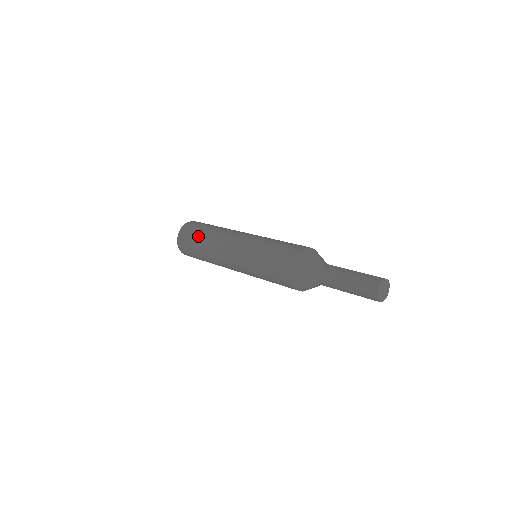
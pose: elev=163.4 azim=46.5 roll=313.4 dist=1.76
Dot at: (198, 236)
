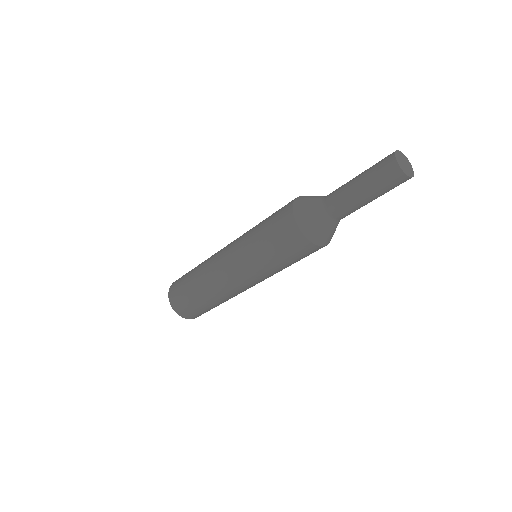
Dot at: occluded
